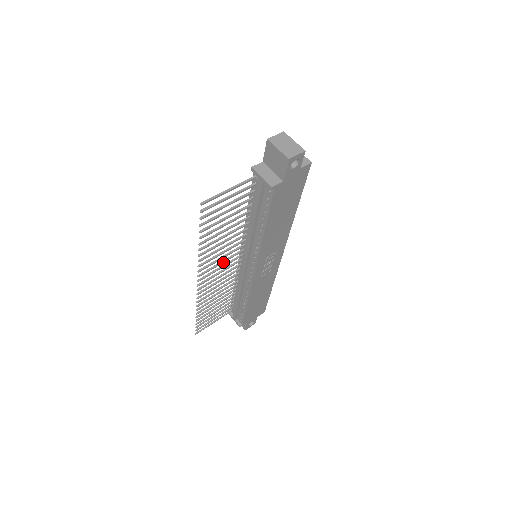
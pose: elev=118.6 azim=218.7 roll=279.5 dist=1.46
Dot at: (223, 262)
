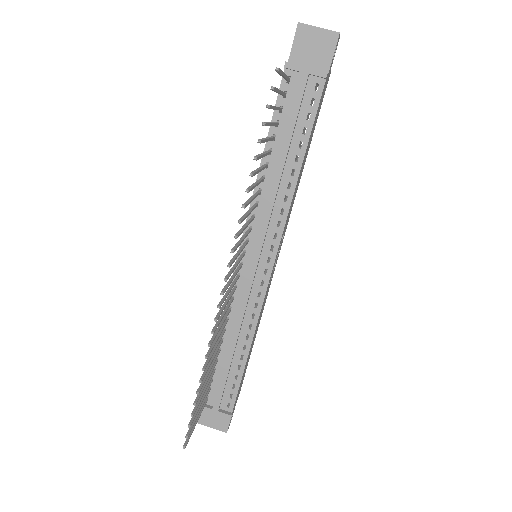
Dot at: (240, 251)
